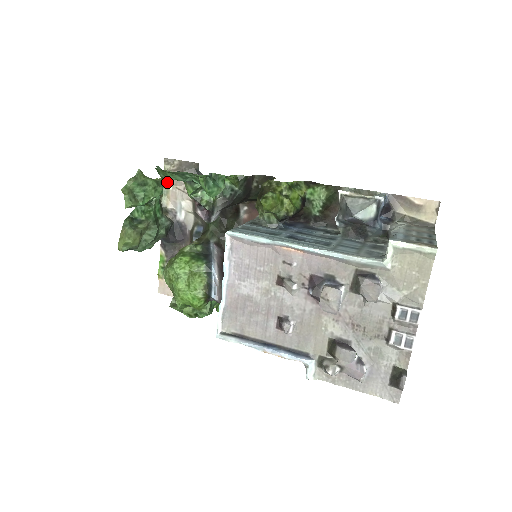
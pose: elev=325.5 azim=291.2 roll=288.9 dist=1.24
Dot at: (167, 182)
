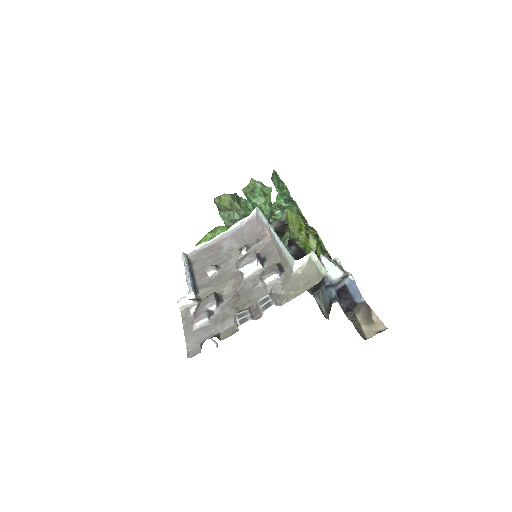
Dot at: occluded
